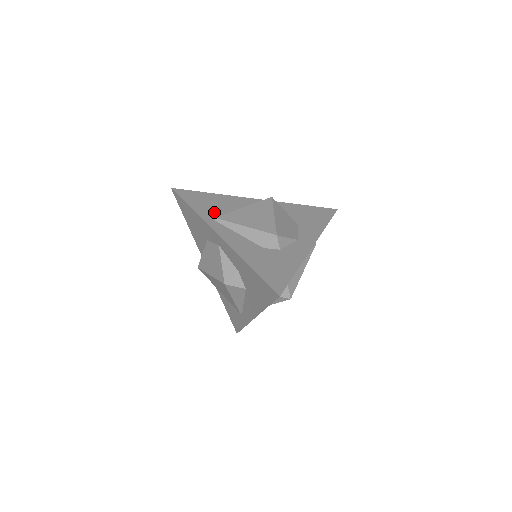
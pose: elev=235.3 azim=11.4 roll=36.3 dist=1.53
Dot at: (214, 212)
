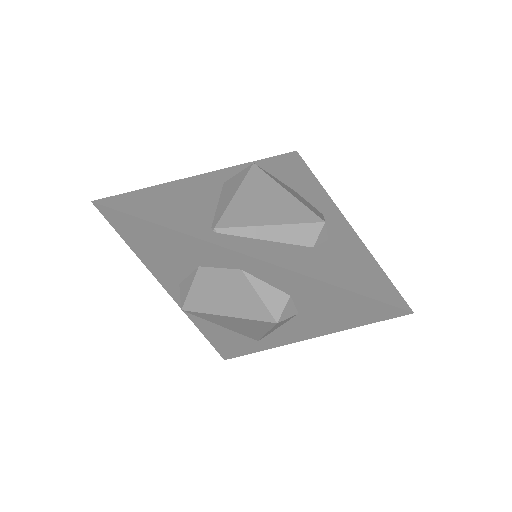
Dot at: (198, 218)
